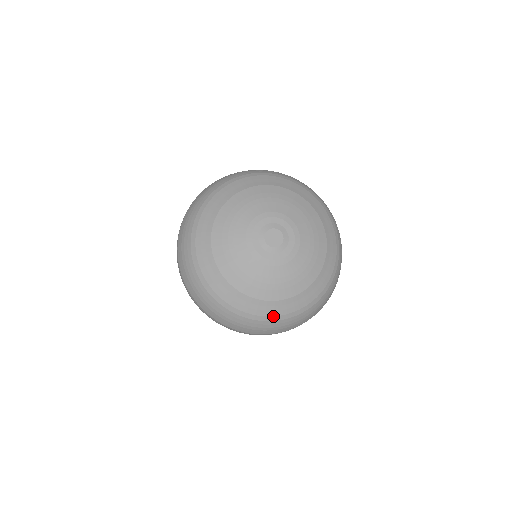
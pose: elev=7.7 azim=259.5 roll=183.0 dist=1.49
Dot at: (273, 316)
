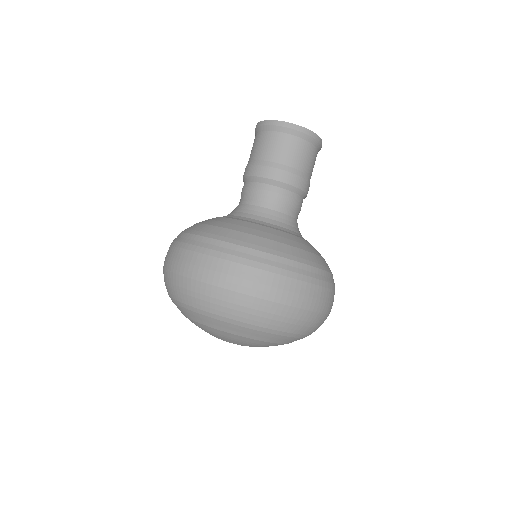
Dot at: occluded
